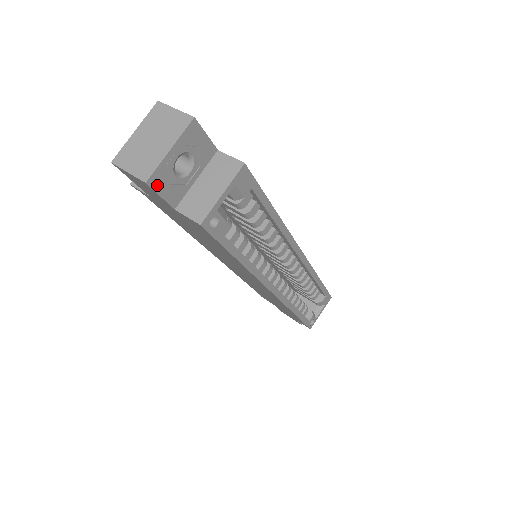
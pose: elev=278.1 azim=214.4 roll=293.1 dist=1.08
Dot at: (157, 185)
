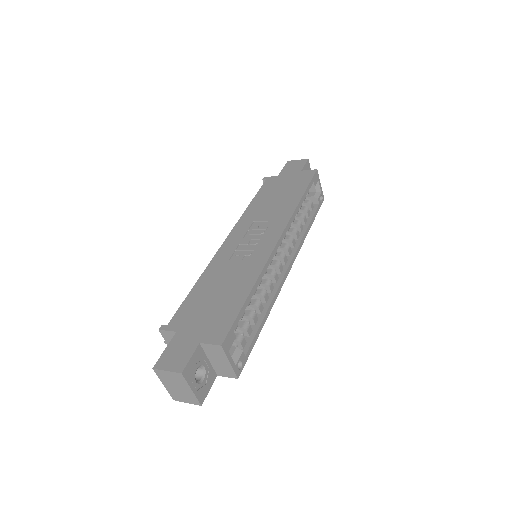
Dot at: (204, 395)
